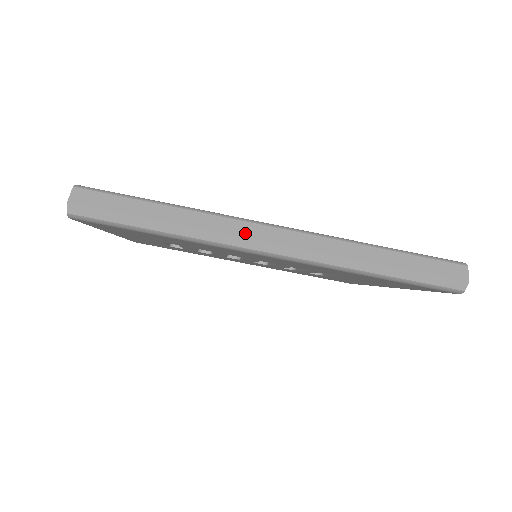
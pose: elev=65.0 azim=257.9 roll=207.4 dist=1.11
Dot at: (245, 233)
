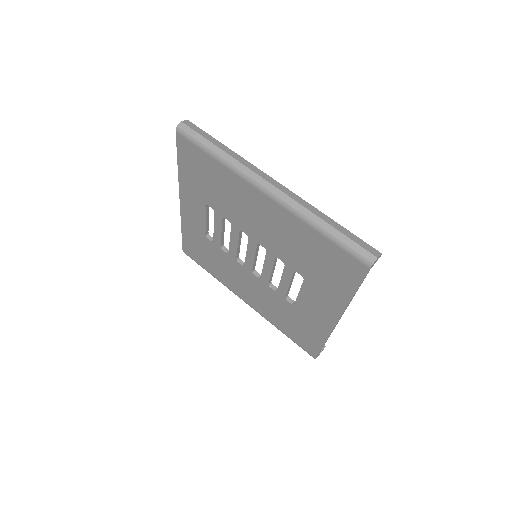
Dot at: (258, 172)
